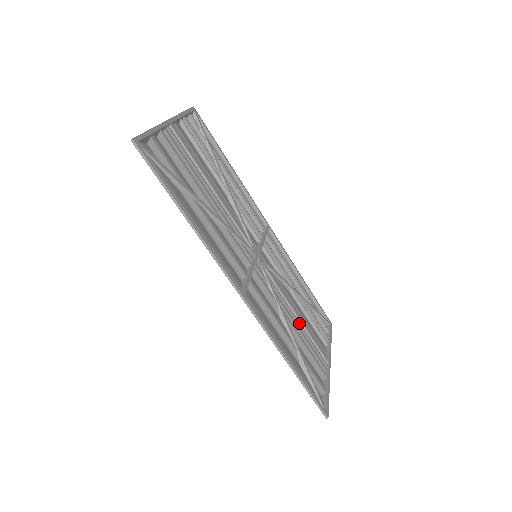
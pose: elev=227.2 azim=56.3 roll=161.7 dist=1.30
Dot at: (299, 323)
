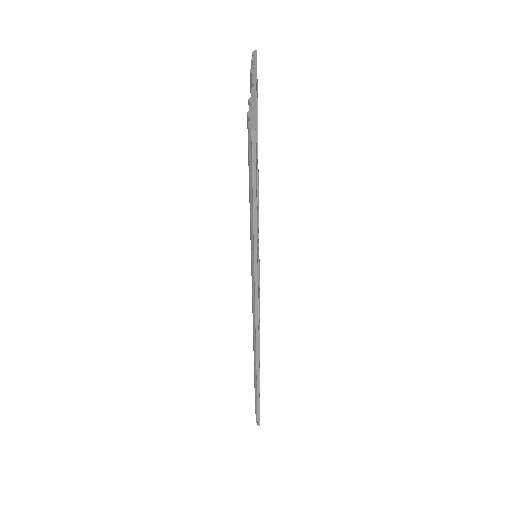
Dot at: occluded
